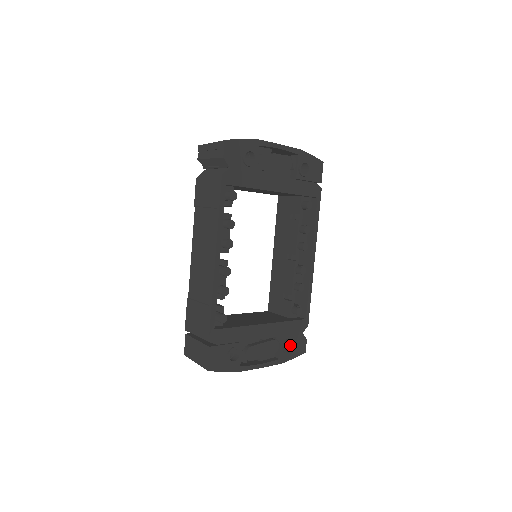
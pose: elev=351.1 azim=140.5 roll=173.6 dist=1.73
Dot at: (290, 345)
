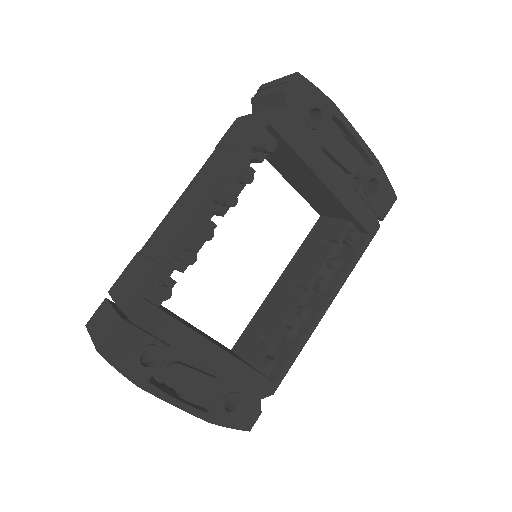
Dot at: (235, 405)
